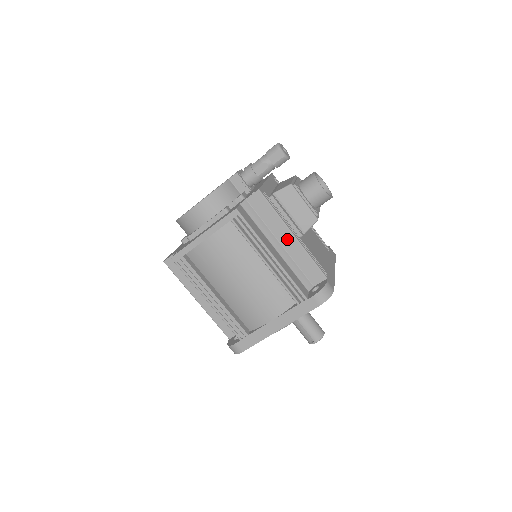
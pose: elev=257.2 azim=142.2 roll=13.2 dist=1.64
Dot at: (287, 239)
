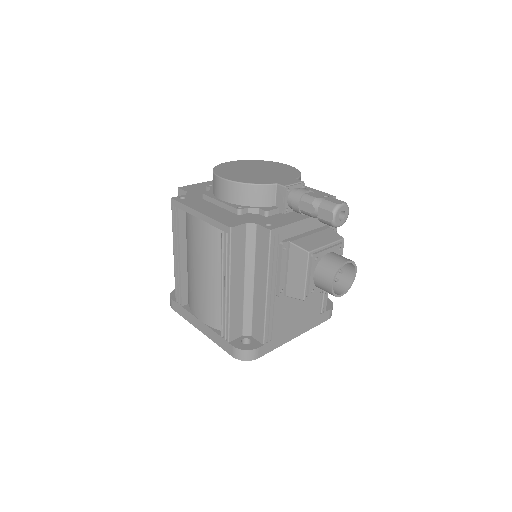
Dot at: (260, 287)
